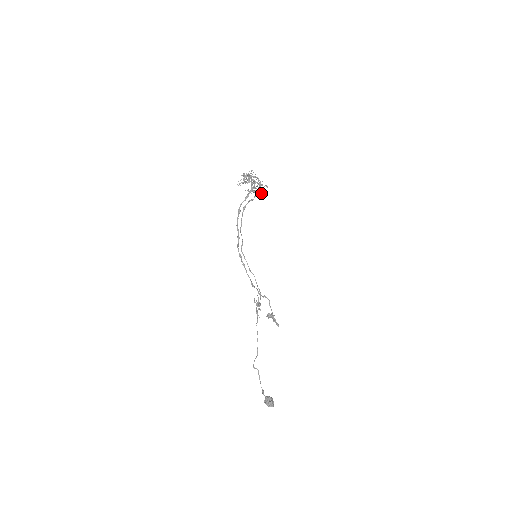
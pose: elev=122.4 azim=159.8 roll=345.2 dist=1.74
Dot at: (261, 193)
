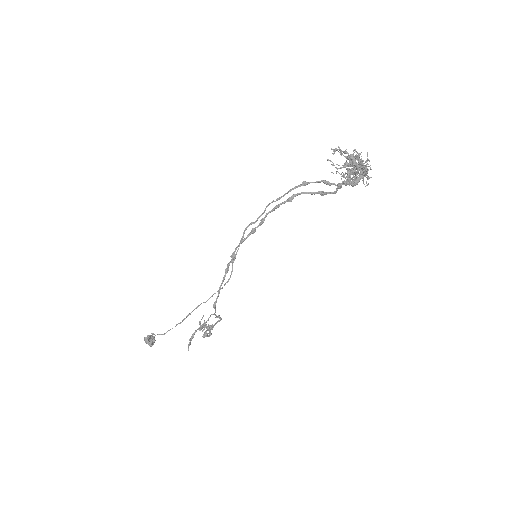
Dot at: occluded
